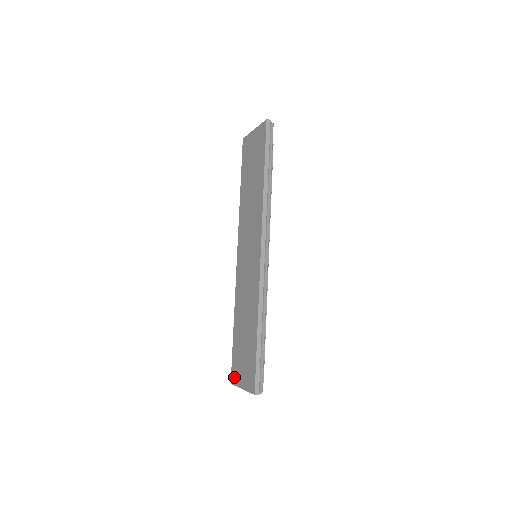
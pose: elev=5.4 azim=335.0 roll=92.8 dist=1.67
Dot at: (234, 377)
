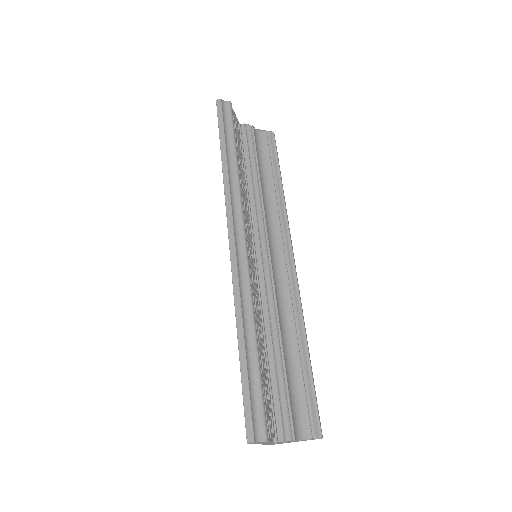
Dot at: occluded
